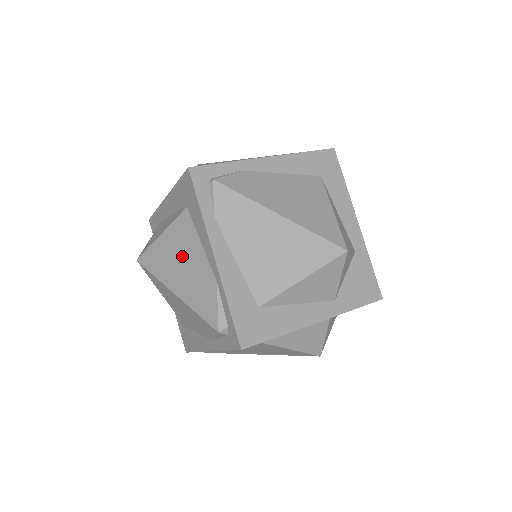
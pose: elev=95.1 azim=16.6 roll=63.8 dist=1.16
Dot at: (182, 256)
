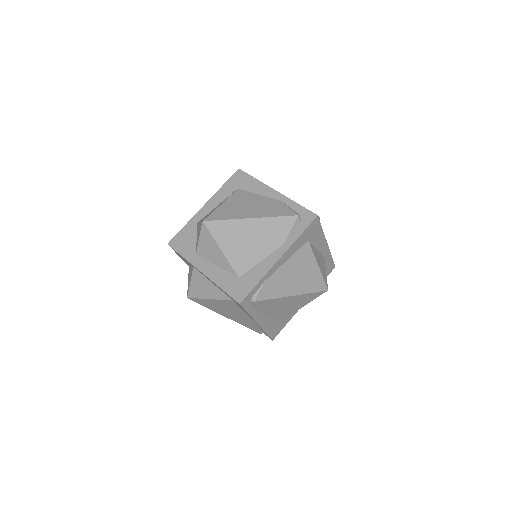
Dot at: (247, 203)
